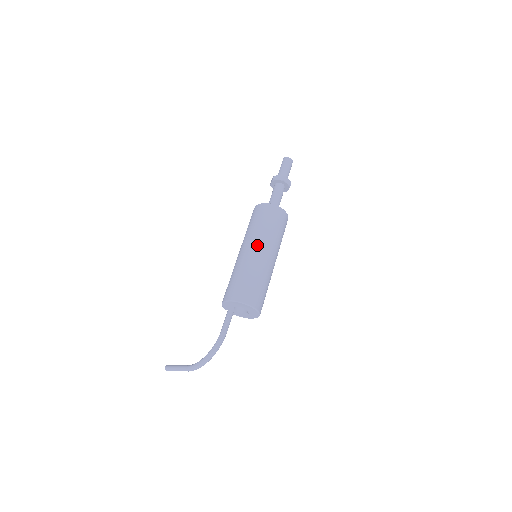
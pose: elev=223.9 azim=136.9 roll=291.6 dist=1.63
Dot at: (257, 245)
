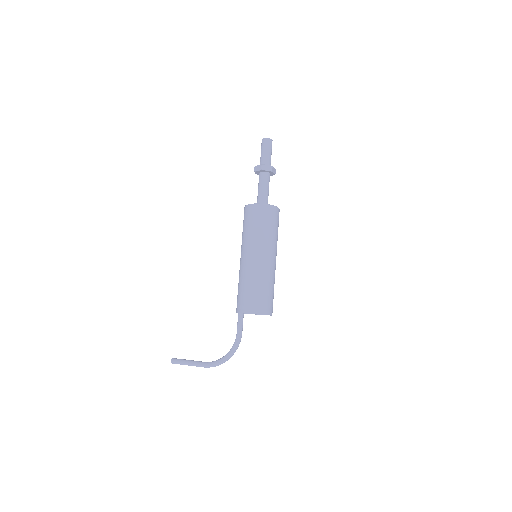
Dot at: (266, 254)
